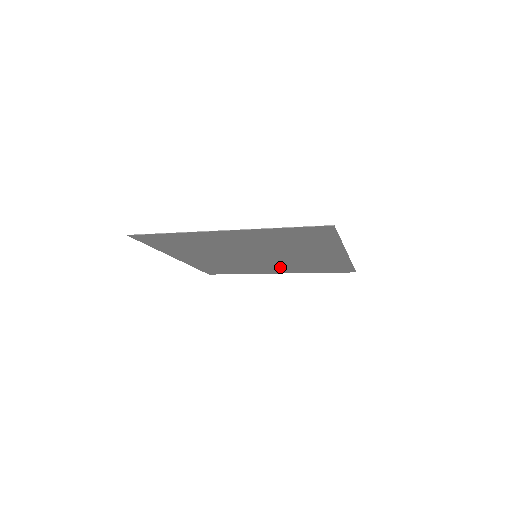
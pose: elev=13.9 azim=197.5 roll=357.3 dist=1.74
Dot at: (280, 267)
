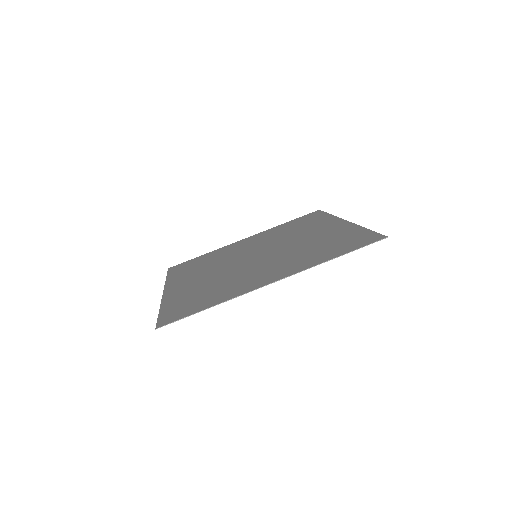
Dot at: (258, 241)
